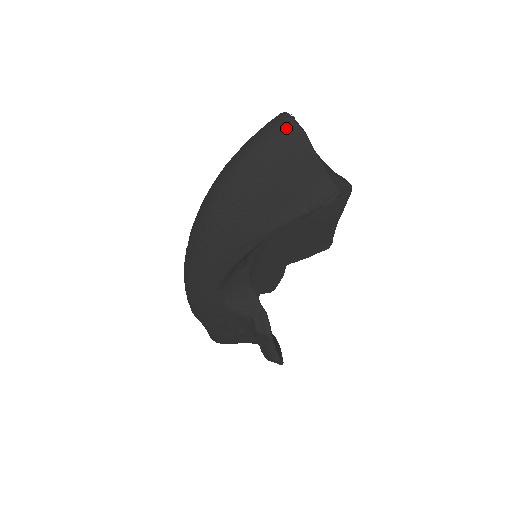
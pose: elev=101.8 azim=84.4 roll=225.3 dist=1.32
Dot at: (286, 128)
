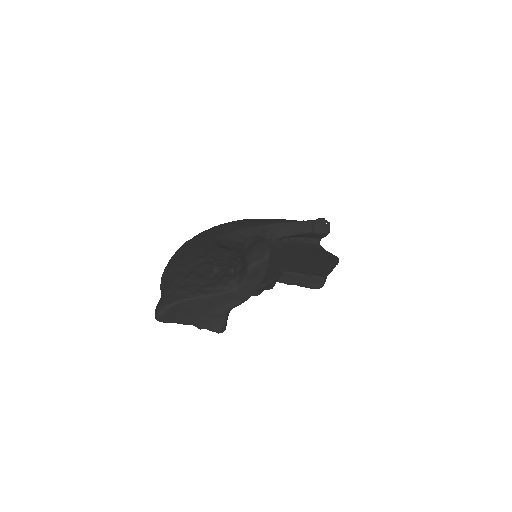
Dot at: occluded
